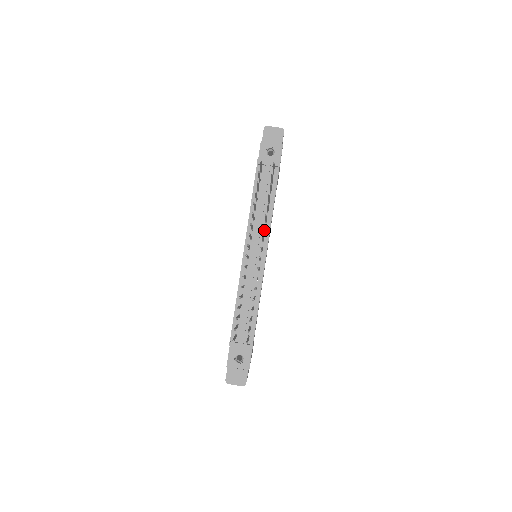
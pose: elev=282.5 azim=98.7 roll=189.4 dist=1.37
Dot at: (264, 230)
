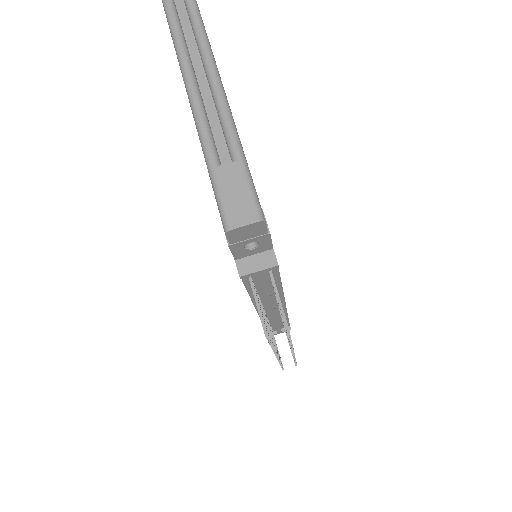
Dot at: occluded
